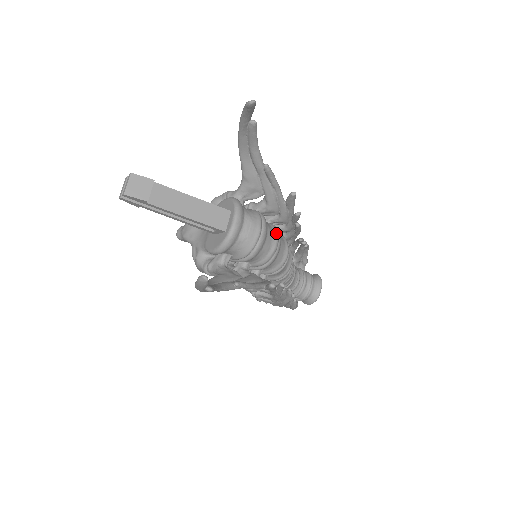
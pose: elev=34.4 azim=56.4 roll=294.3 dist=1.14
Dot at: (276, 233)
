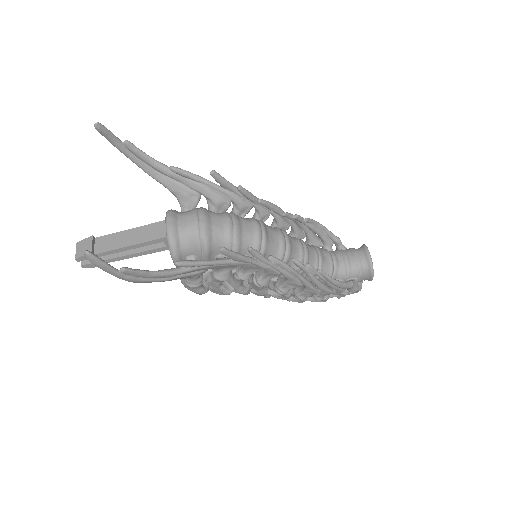
Dot at: (226, 214)
